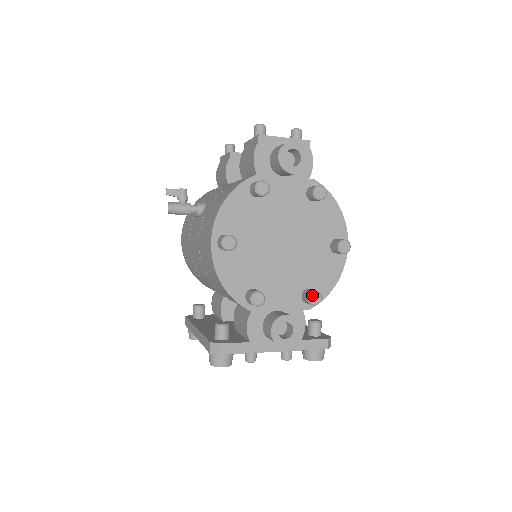
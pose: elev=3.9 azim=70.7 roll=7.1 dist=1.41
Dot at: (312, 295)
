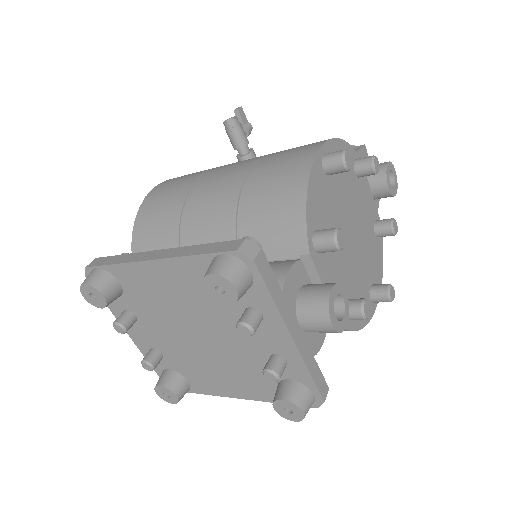
Dot at: (367, 302)
